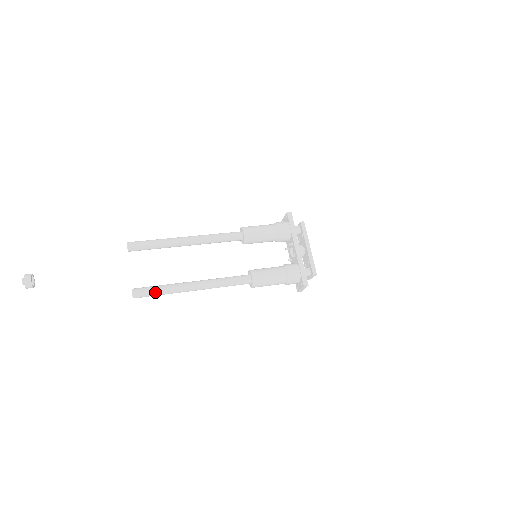
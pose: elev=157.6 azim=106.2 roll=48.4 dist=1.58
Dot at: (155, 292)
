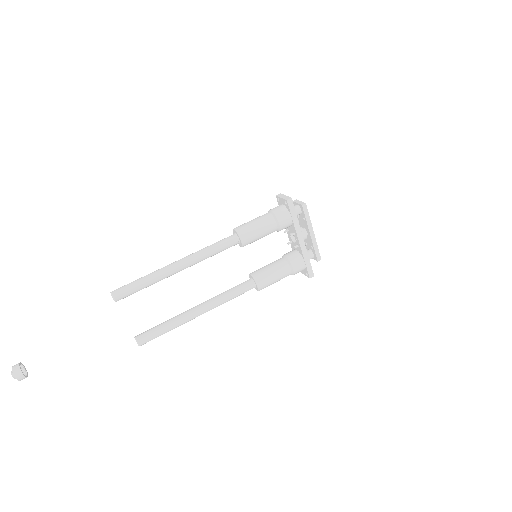
Dot at: occluded
